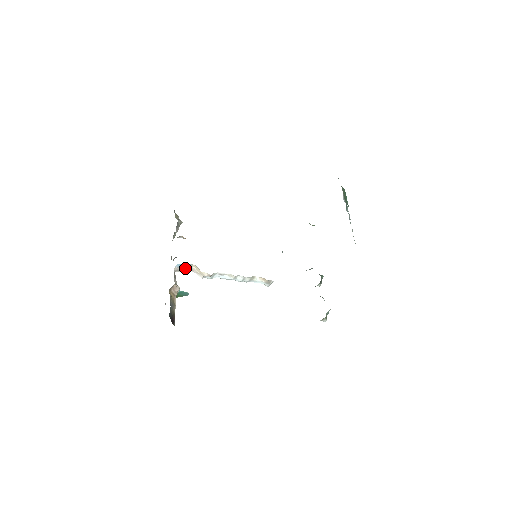
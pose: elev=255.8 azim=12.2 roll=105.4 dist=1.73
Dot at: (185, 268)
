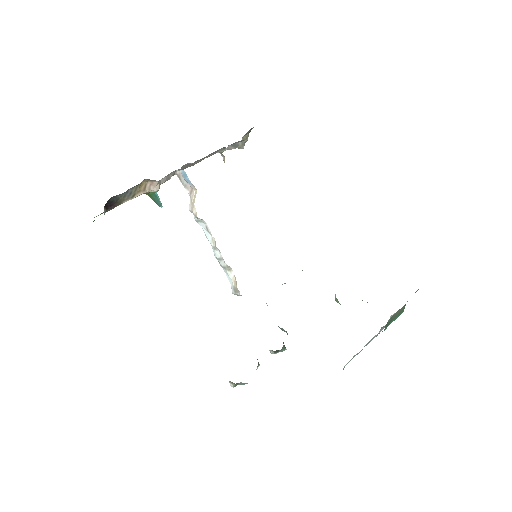
Dot at: (187, 183)
